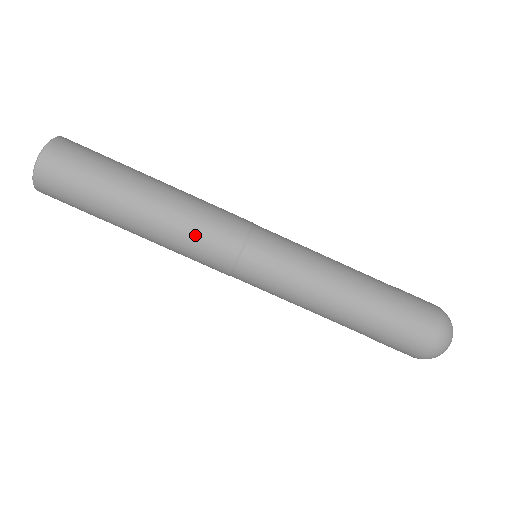
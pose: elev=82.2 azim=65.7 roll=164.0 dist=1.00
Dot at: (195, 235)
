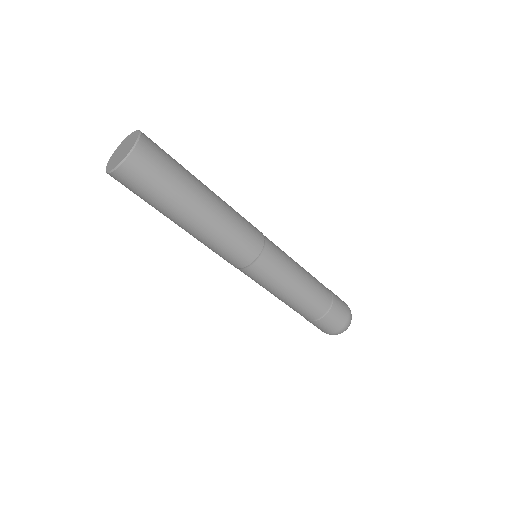
Dot at: (221, 249)
